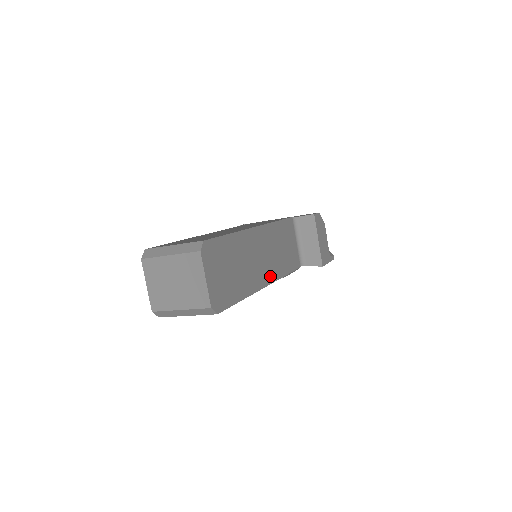
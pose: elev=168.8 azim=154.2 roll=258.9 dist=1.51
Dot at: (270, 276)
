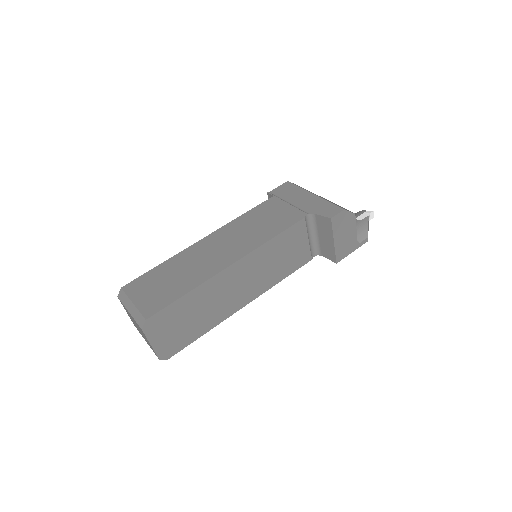
Dot at: (252, 295)
